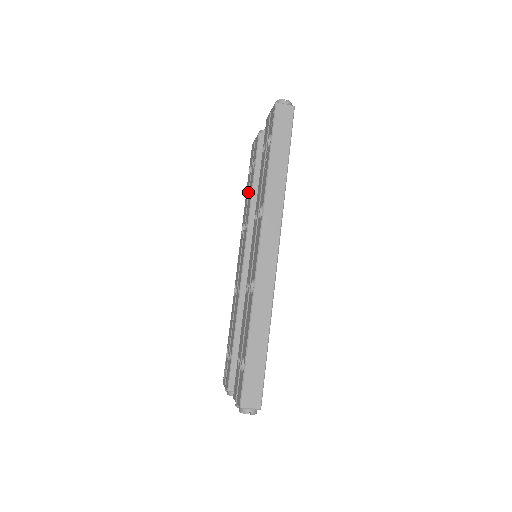
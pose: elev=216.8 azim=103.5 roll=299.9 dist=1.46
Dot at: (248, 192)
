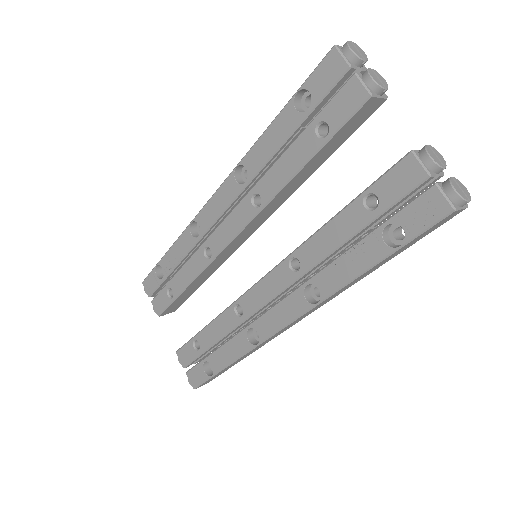
Dot at: (281, 144)
